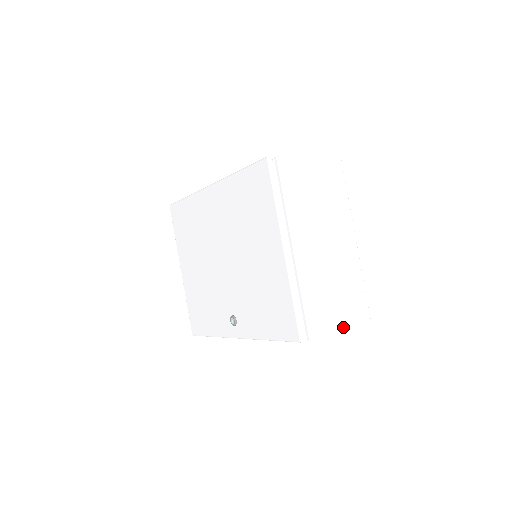
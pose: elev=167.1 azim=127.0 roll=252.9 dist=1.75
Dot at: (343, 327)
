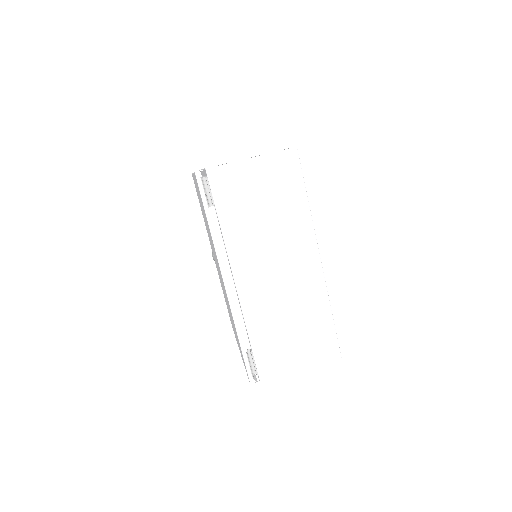
Dot at: occluded
